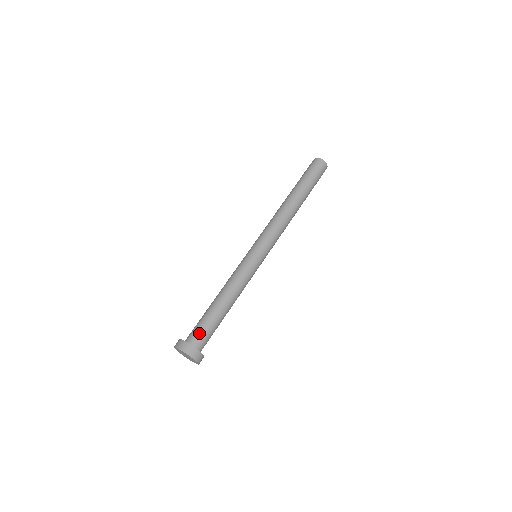
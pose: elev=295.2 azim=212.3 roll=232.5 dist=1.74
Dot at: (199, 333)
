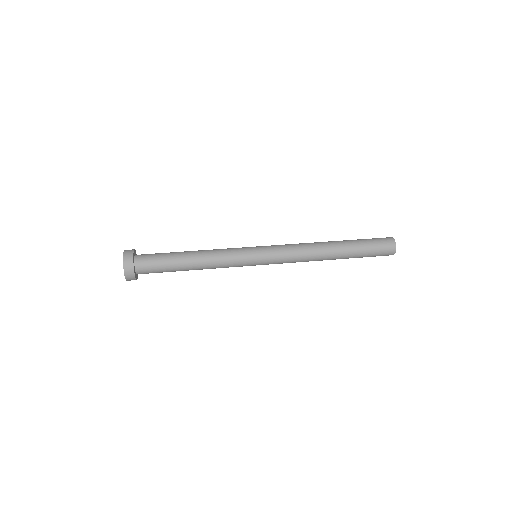
Dot at: (149, 258)
